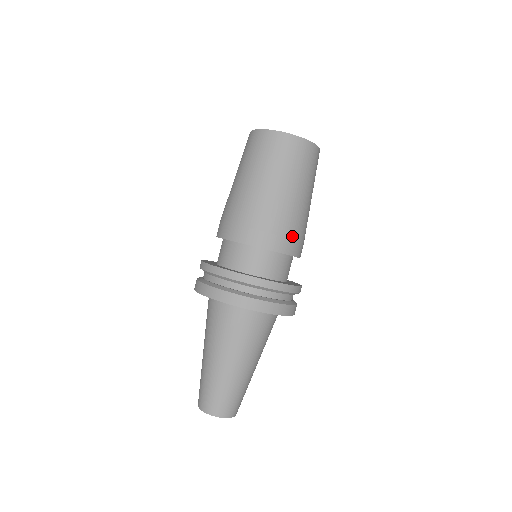
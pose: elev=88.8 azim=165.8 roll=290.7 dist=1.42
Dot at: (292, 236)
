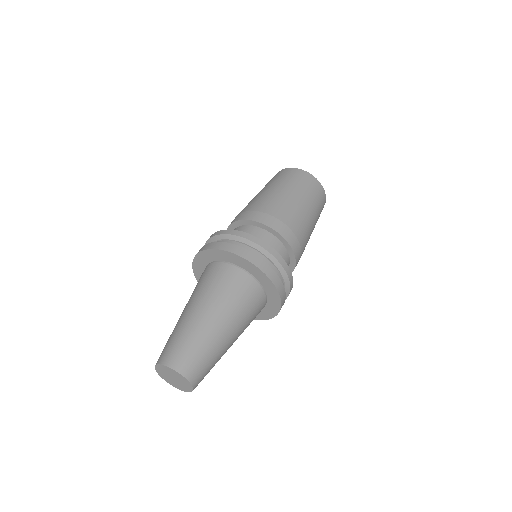
Dot at: (281, 219)
